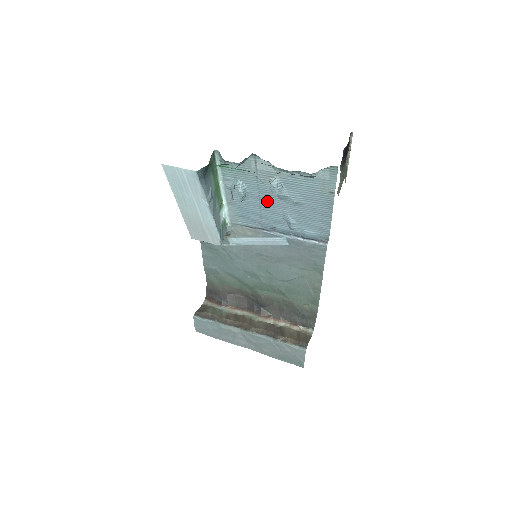
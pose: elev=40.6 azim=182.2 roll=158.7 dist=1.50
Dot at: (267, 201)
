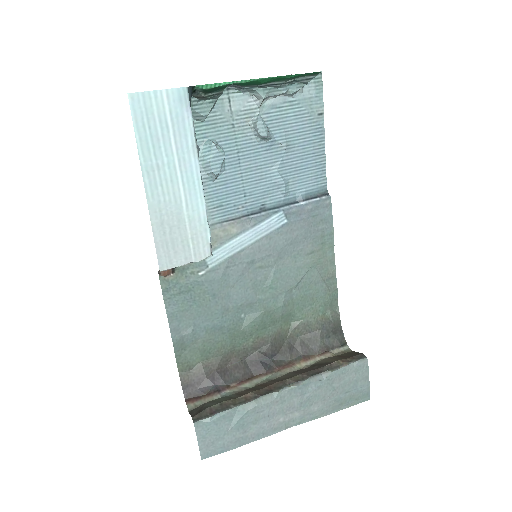
Dot at: (249, 162)
